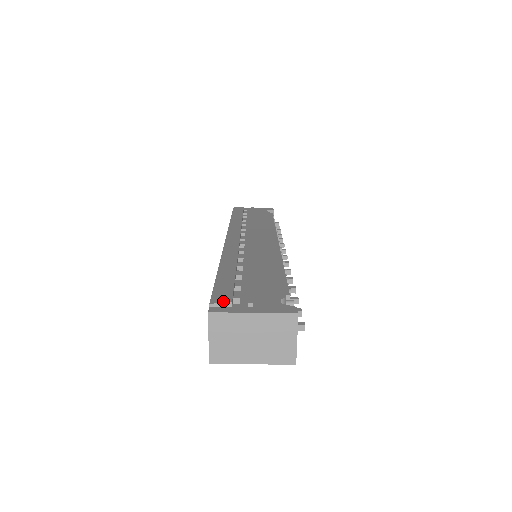
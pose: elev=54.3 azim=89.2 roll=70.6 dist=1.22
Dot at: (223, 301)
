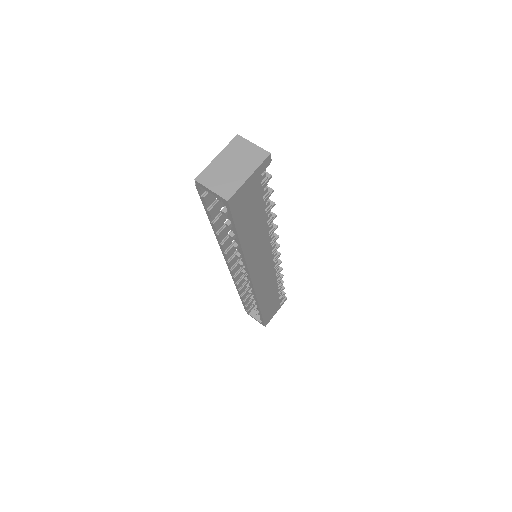
Dot at: occluded
